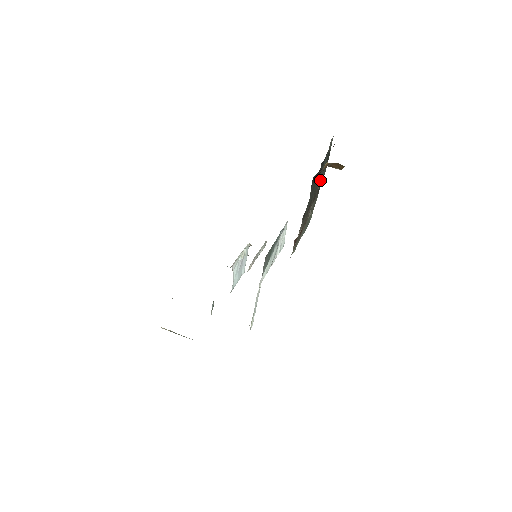
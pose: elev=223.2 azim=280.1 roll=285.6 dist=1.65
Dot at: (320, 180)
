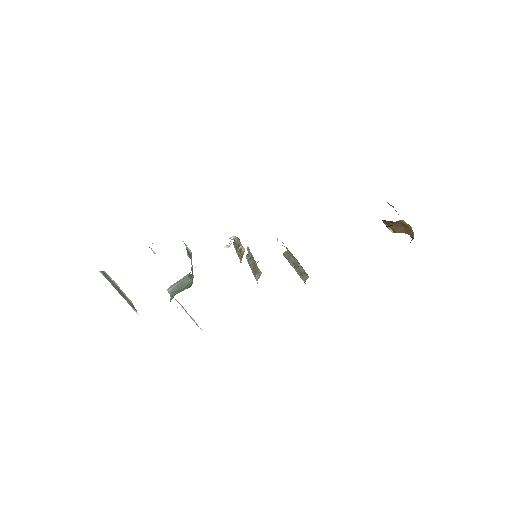
Dot at: occluded
